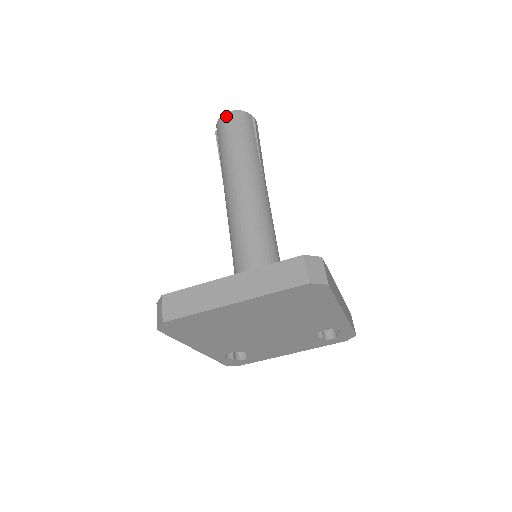
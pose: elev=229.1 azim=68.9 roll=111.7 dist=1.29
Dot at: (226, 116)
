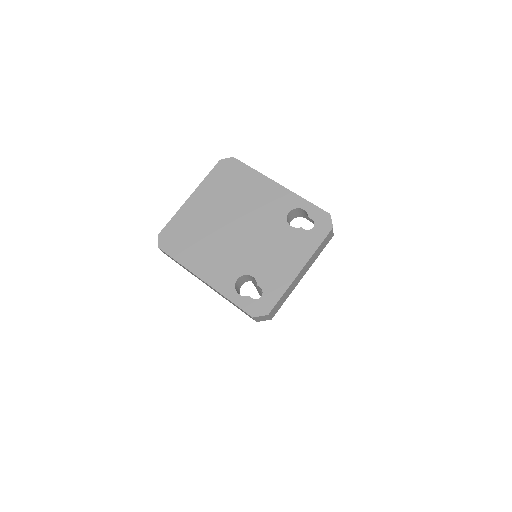
Dot at: occluded
